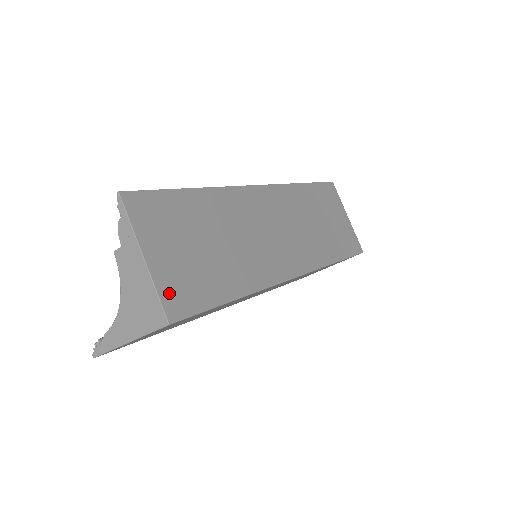
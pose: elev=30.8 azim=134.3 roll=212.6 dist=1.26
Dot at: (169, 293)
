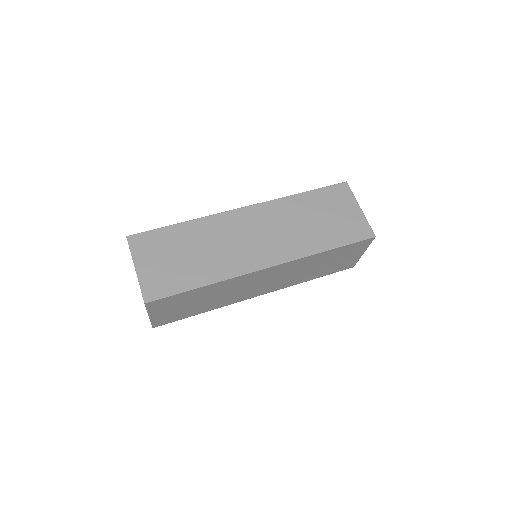
Dot at: (148, 286)
